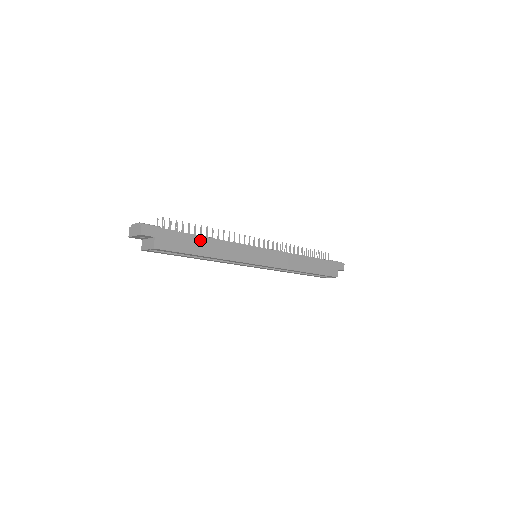
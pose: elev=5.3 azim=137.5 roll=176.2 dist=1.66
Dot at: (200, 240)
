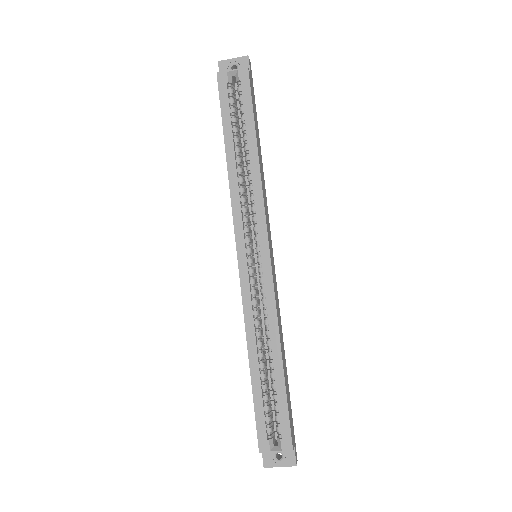
Dot at: (259, 141)
